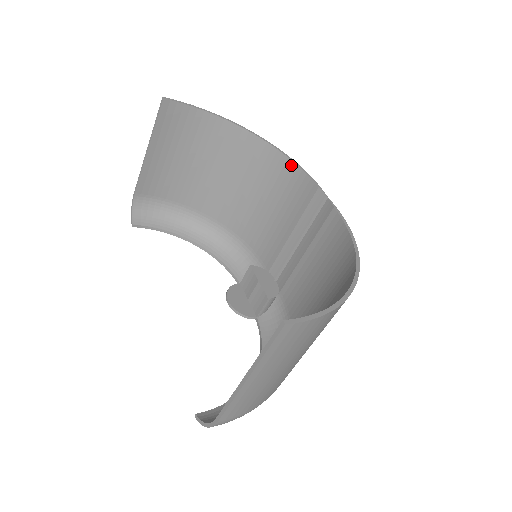
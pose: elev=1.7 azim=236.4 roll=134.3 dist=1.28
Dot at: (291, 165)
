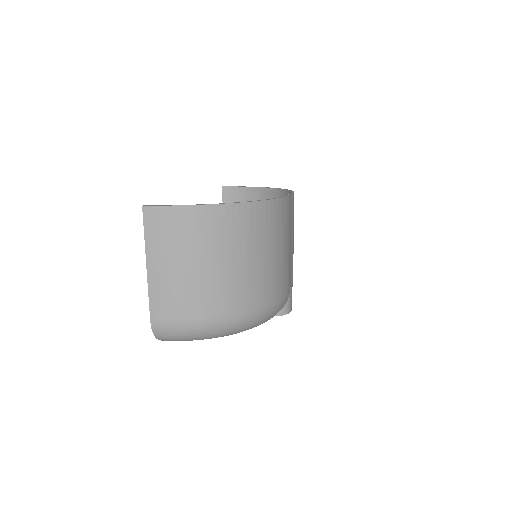
Dot at: occluded
